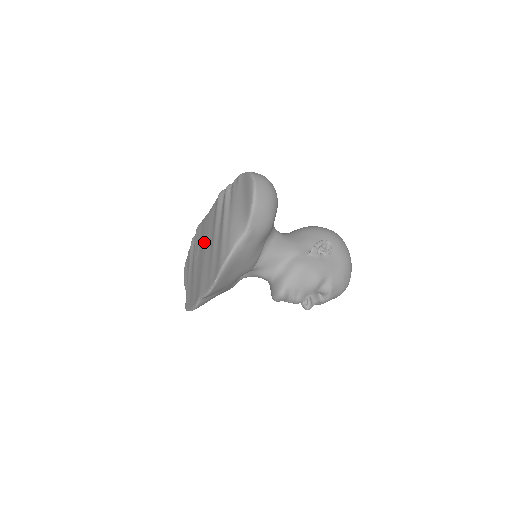
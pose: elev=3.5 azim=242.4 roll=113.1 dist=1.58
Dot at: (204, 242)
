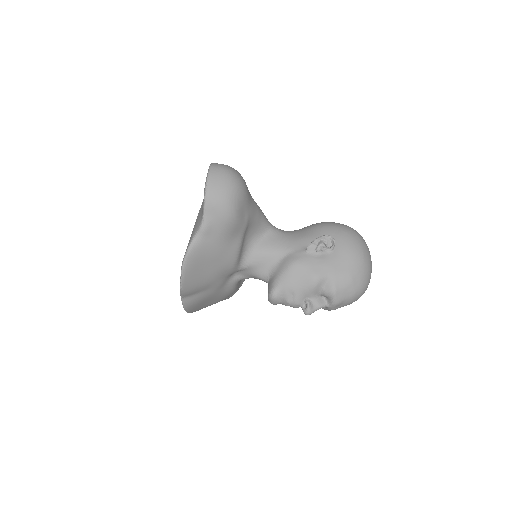
Dot at: occluded
